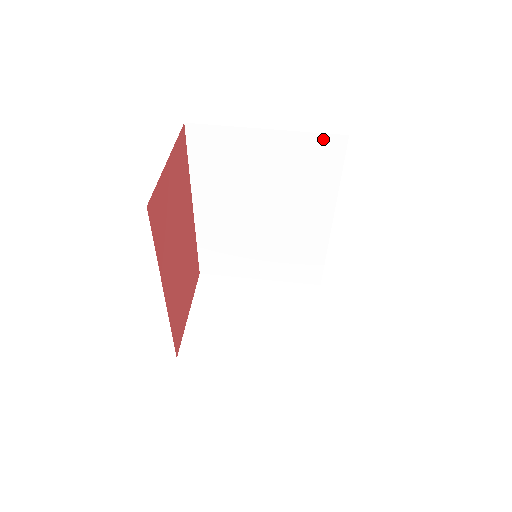
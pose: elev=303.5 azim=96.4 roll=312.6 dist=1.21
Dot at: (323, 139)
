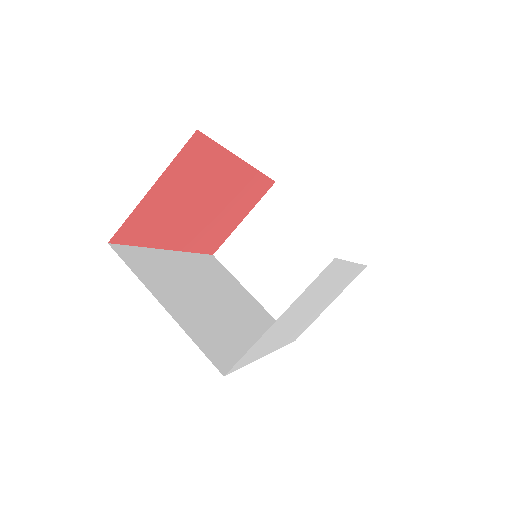
Dot at: occluded
